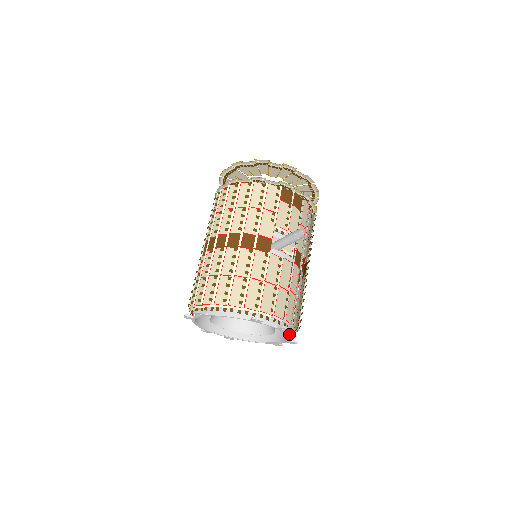
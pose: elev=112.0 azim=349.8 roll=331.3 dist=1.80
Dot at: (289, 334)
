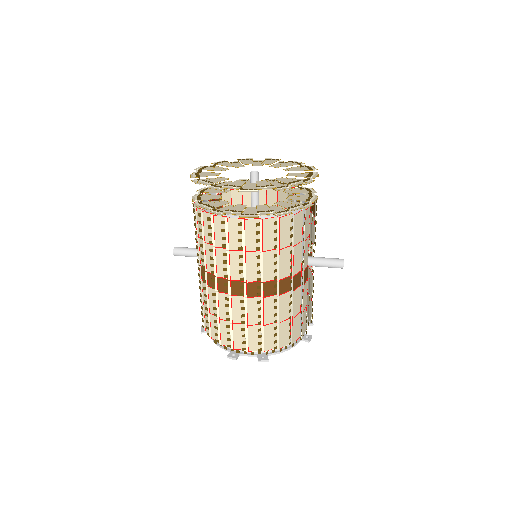
Dot at: occluded
